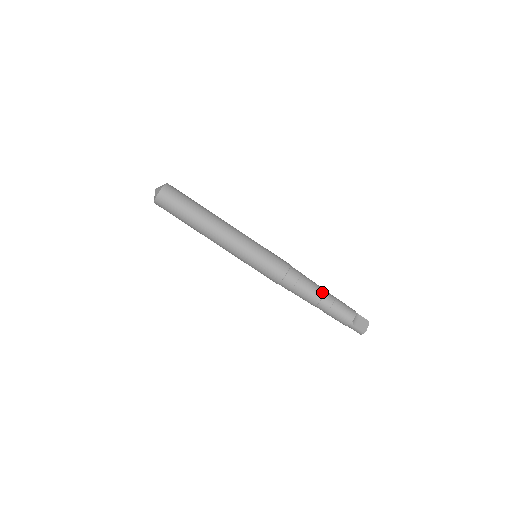
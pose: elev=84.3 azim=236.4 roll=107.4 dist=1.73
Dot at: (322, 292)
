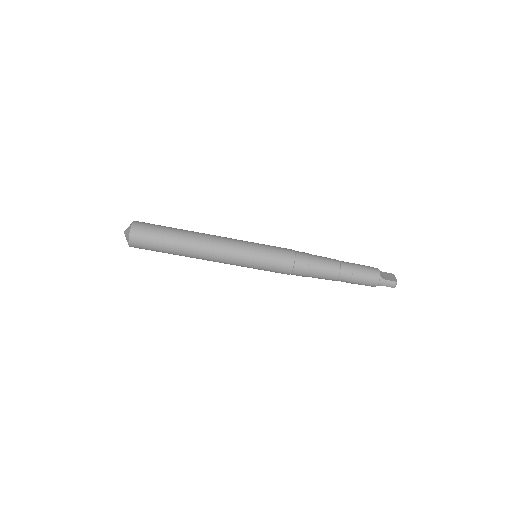
Dot at: (337, 260)
